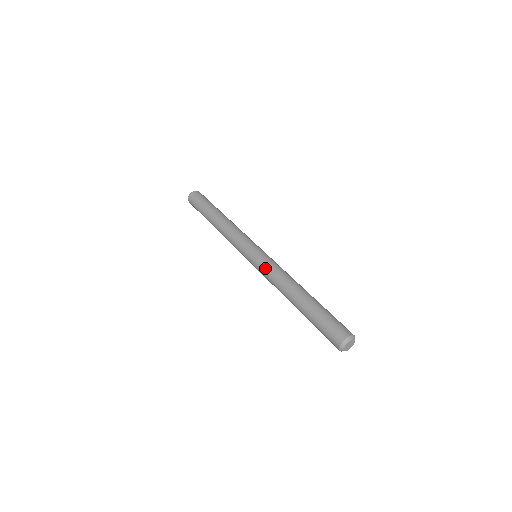
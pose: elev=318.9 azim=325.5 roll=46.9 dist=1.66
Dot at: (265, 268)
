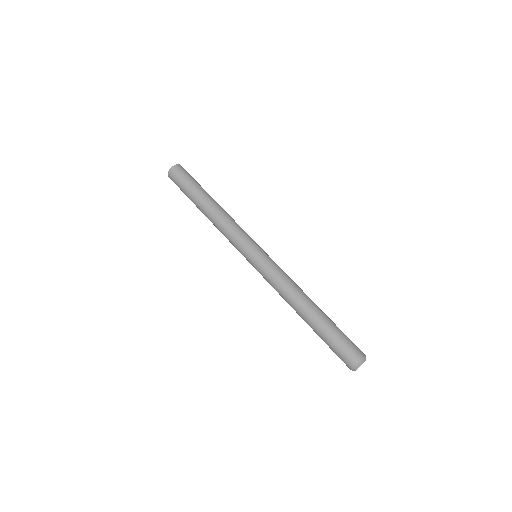
Dot at: (266, 280)
